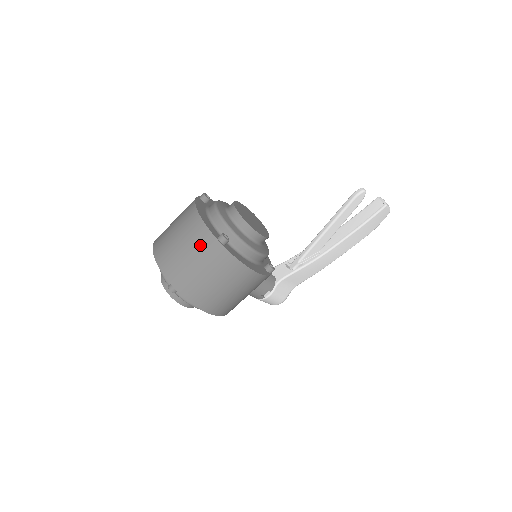
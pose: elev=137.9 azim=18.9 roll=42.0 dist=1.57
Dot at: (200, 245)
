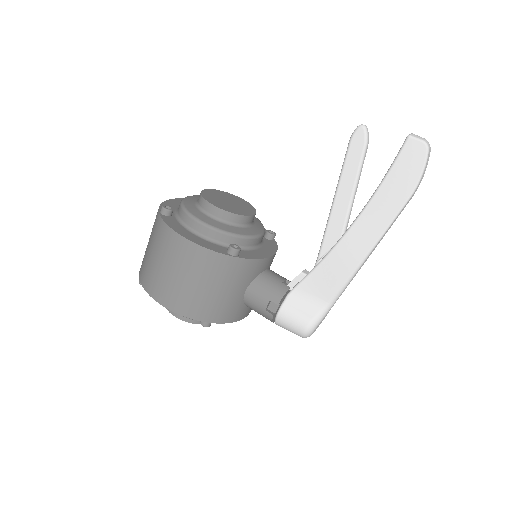
Dot at: occluded
